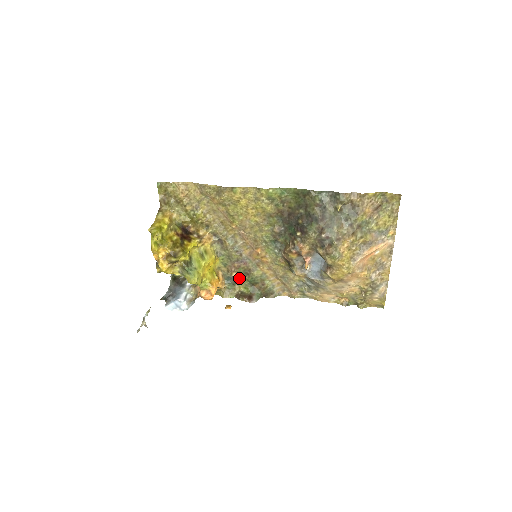
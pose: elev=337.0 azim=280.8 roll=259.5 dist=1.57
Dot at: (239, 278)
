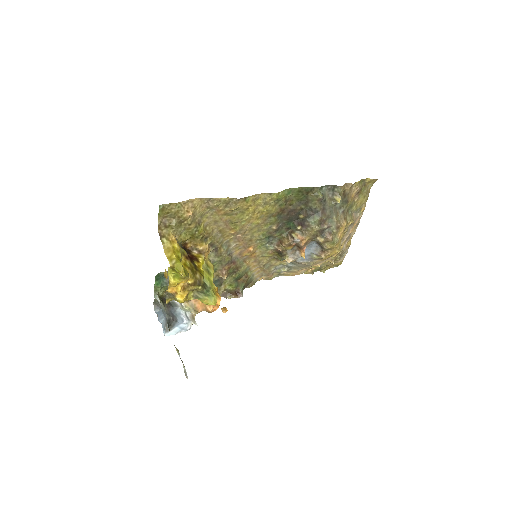
Dot at: (226, 278)
